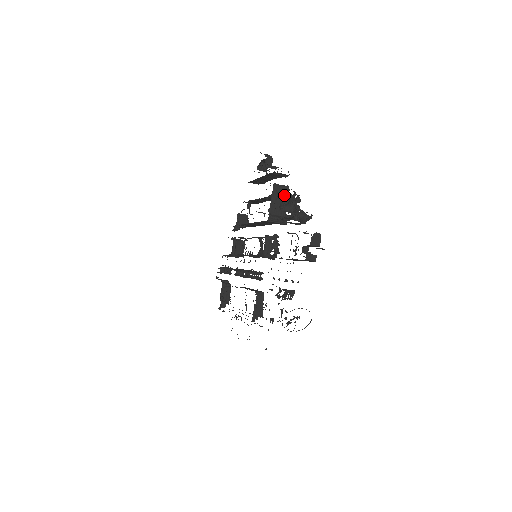
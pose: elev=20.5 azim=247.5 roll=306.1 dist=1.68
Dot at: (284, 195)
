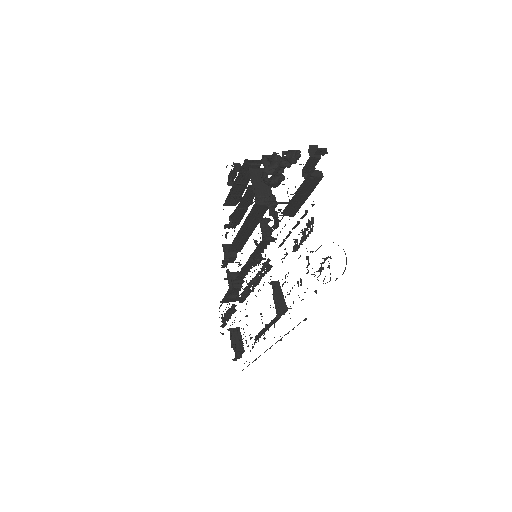
Dot at: (263, 164)
